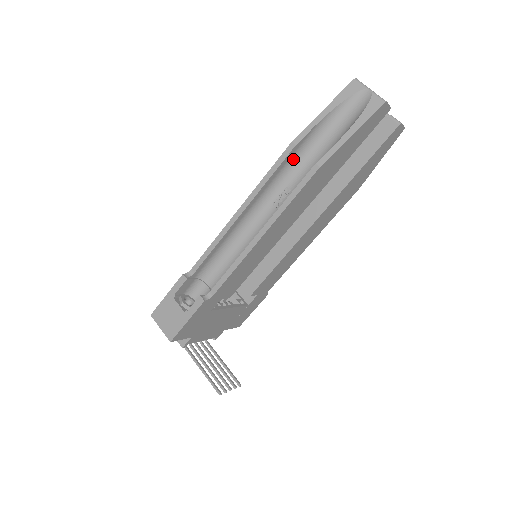
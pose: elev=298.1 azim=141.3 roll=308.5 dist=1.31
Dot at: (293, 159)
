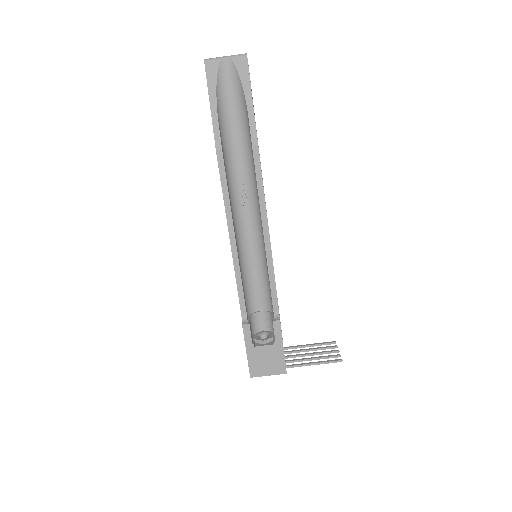
Dot at: (226, 162)
